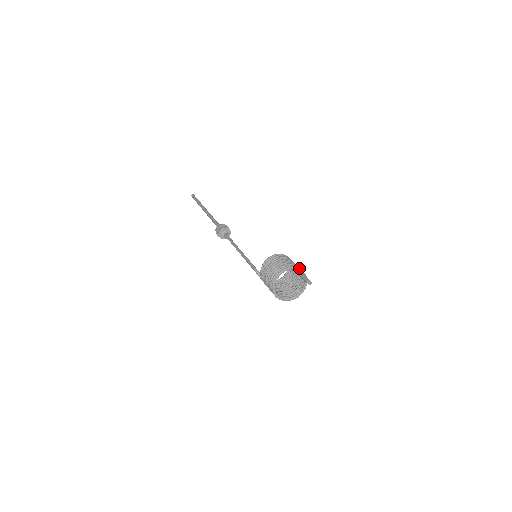
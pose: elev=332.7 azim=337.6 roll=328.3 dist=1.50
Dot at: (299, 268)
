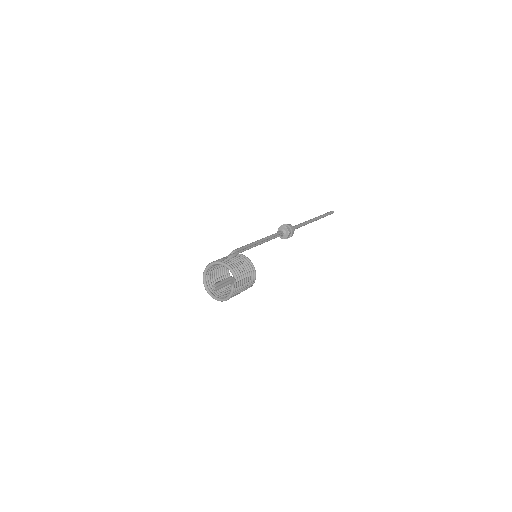
Dot at: (238, 285)
